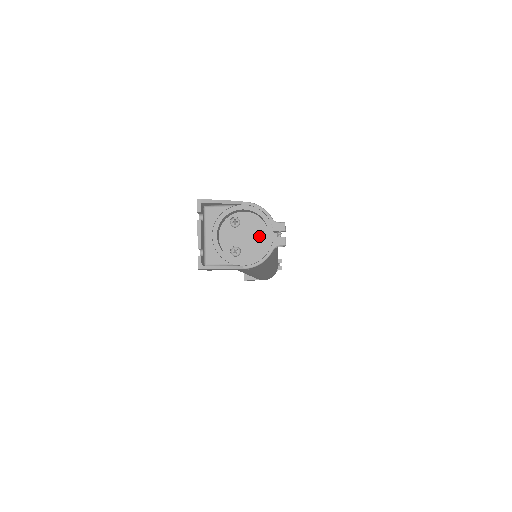
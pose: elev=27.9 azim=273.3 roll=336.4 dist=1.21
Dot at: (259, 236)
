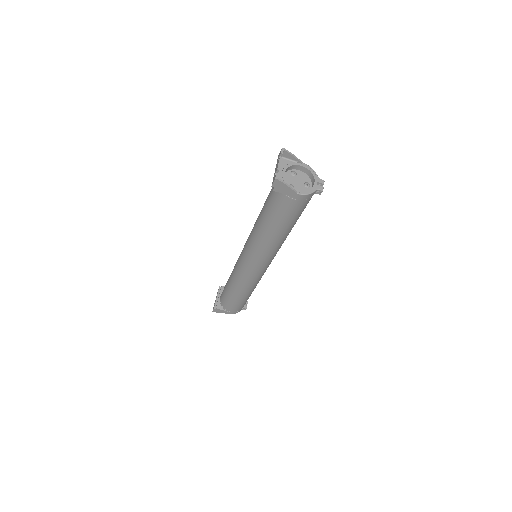
Dot at: (306, 185)
